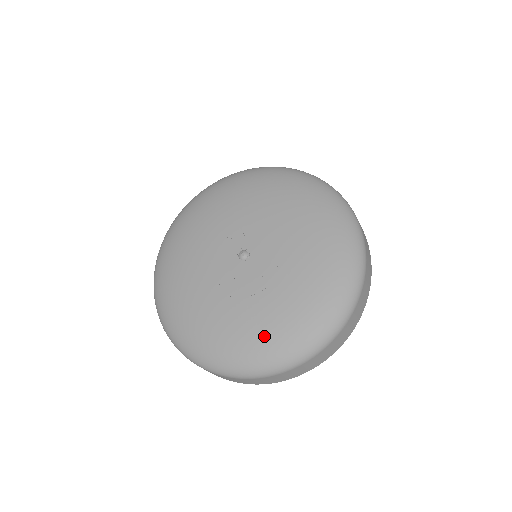
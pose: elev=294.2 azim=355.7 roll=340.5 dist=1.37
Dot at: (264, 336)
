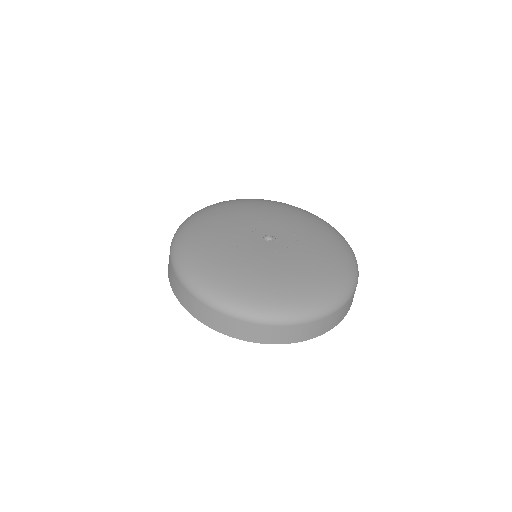
Dot at: (331, 270)
